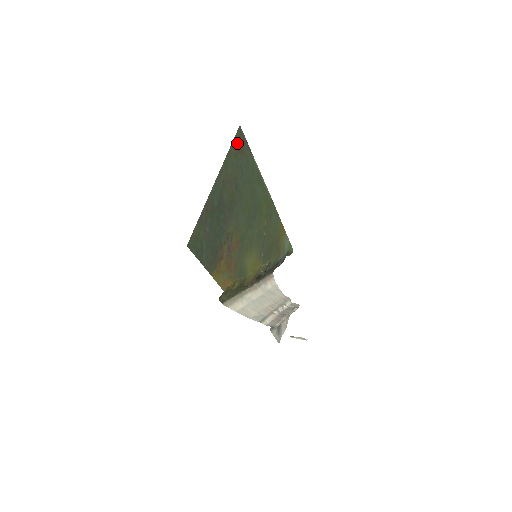
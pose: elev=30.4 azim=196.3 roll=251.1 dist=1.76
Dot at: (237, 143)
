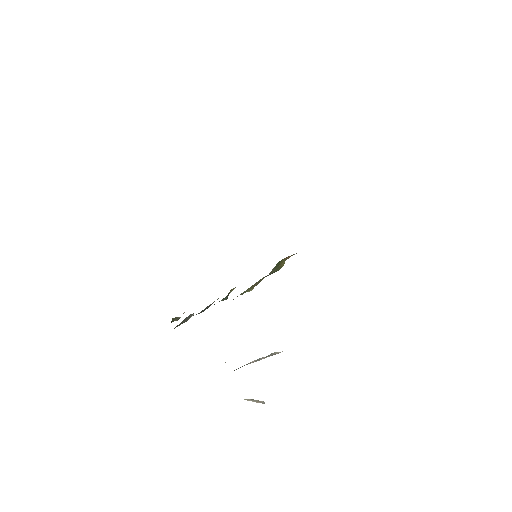
Dot at: occluded
